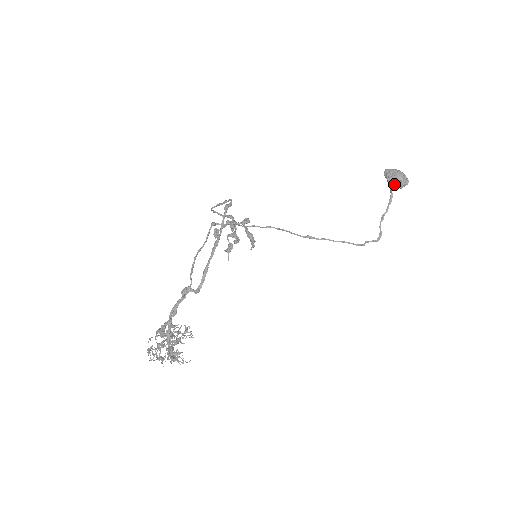
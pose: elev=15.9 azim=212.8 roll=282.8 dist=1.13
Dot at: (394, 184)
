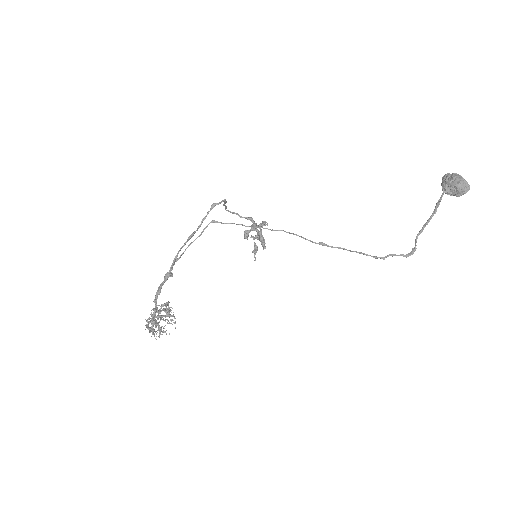
Dot at: (448, 191)
